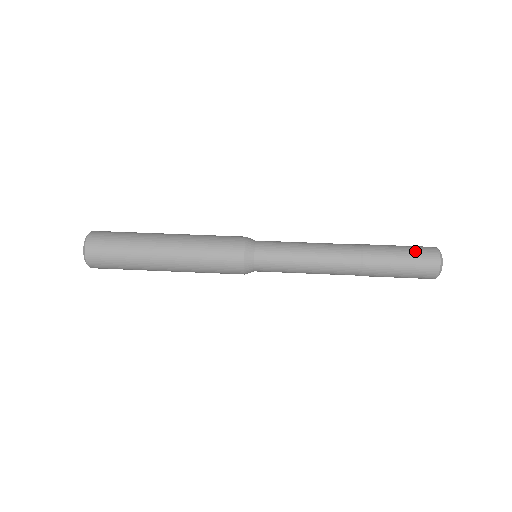
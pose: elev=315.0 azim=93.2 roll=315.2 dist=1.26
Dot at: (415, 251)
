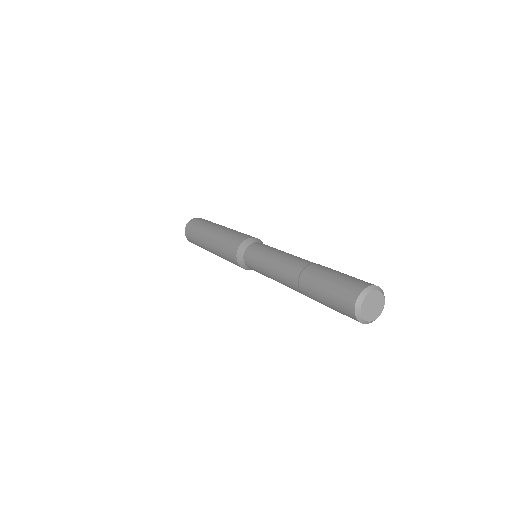
Dot at: occluded
